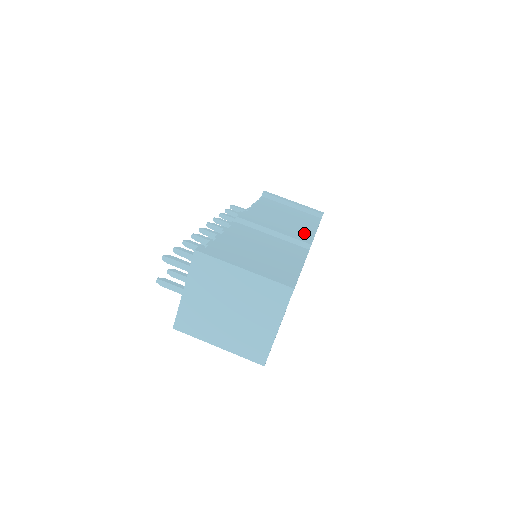
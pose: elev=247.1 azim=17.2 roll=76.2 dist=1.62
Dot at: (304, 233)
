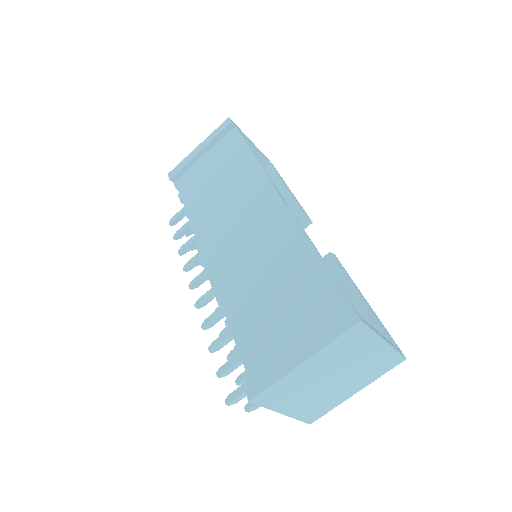
Dot at: (260, 192)
